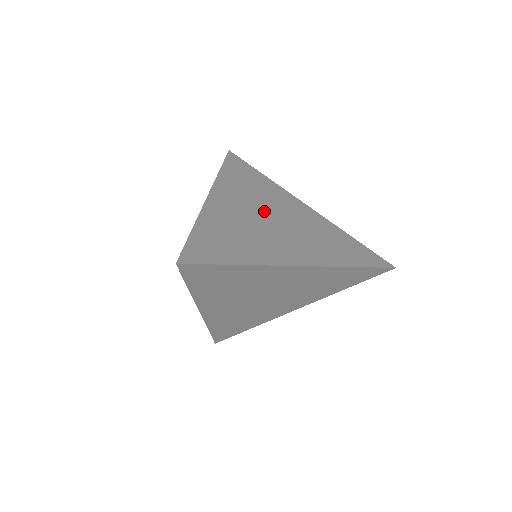
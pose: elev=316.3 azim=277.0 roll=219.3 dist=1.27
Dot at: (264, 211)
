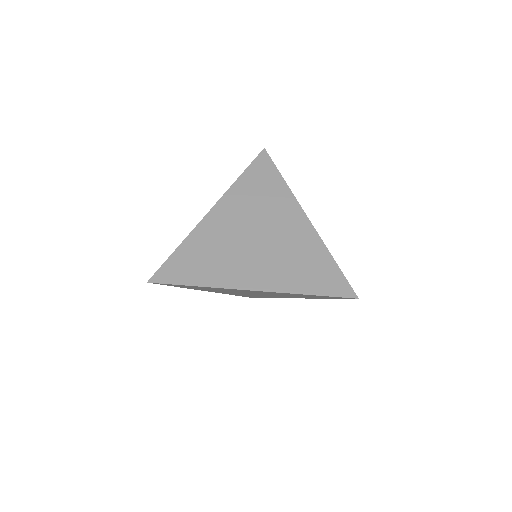
Dot at: (254, 227)
